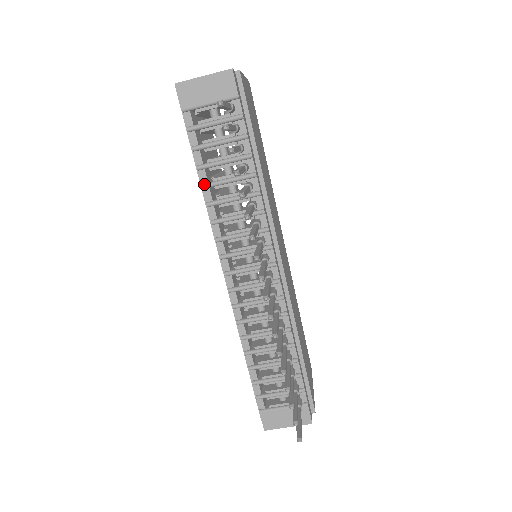
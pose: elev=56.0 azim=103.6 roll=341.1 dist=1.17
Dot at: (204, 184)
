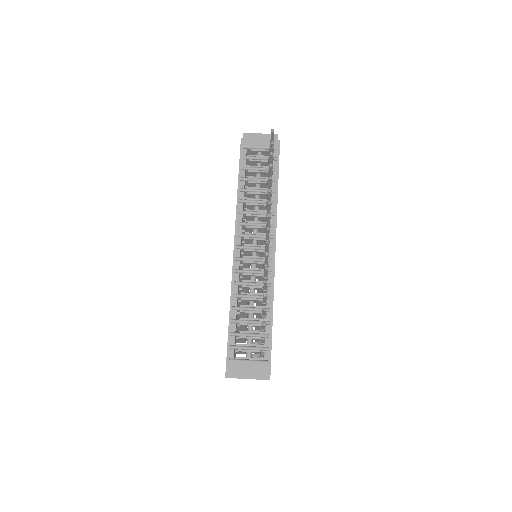
Dot at: (242, 188)
